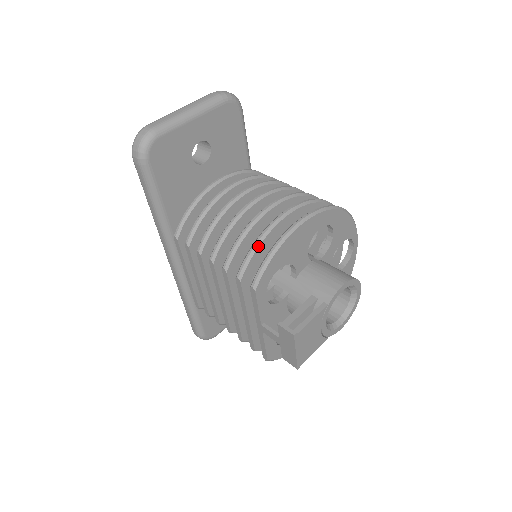
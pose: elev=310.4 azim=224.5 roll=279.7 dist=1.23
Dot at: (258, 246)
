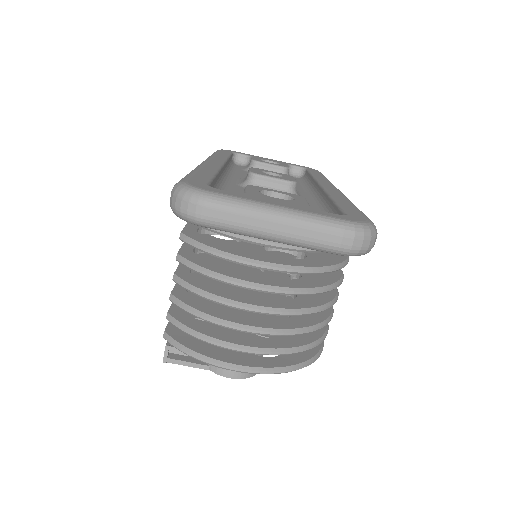
Dot at: (193, 336)
